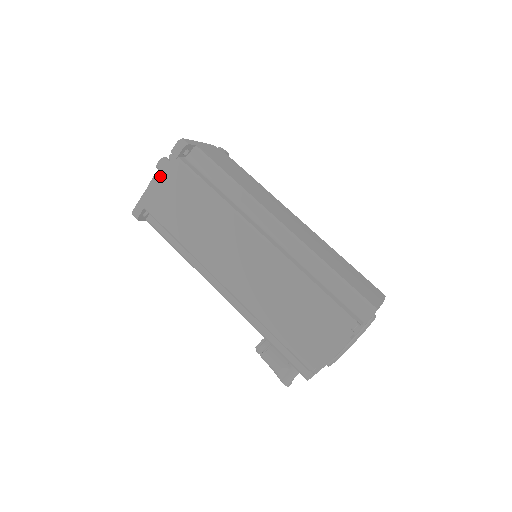
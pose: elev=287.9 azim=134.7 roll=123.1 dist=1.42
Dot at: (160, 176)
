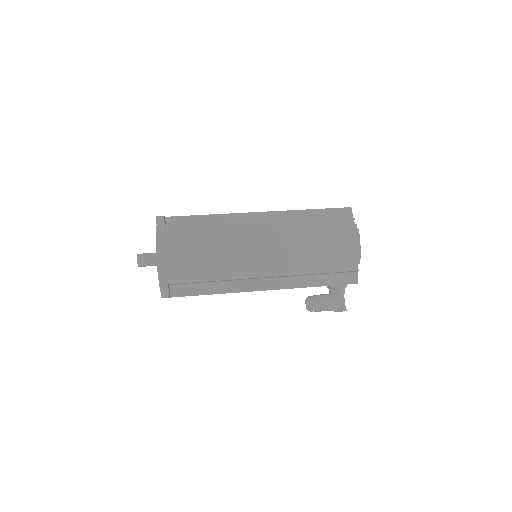
Dot at: (163, 251)
